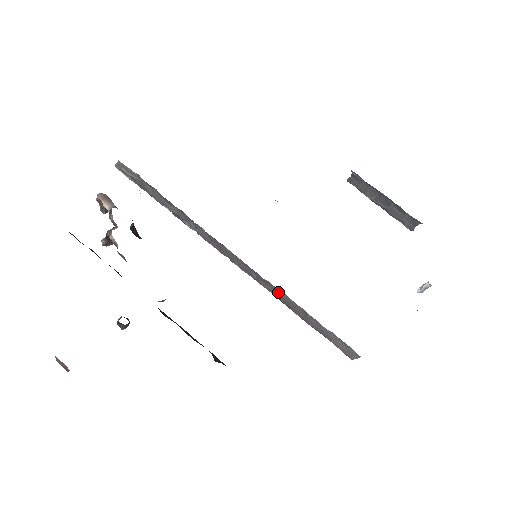
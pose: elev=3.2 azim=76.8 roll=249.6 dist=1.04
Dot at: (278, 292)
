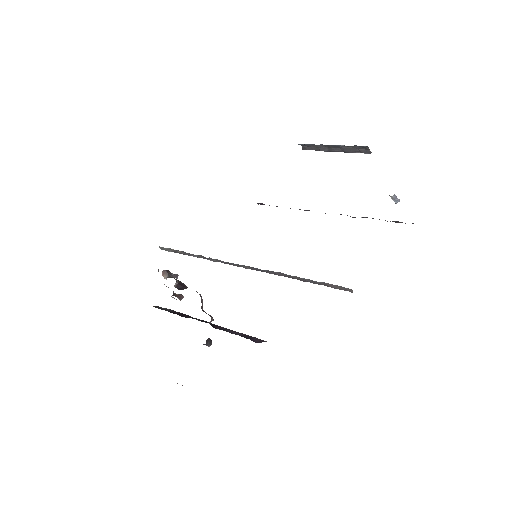
Dot at: (278, 273)
